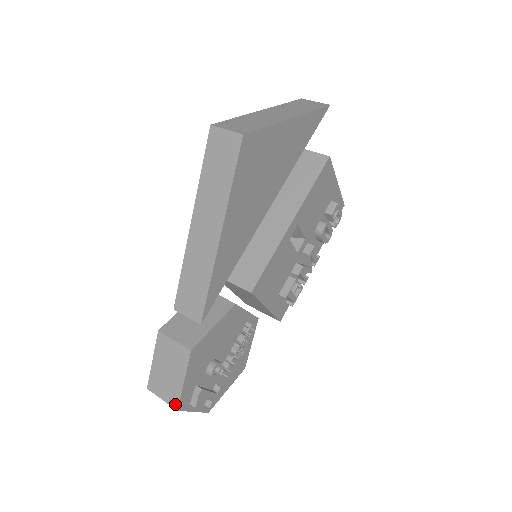
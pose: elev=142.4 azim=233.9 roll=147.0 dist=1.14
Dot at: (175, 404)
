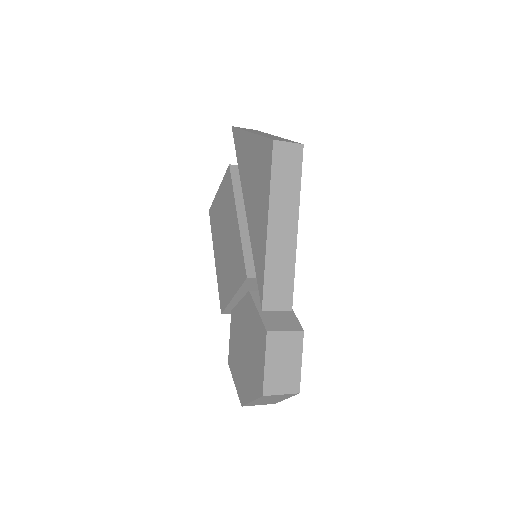
Dot at: (296, 389)
